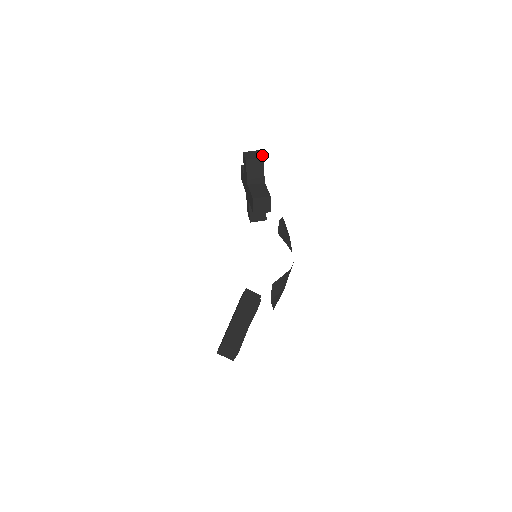
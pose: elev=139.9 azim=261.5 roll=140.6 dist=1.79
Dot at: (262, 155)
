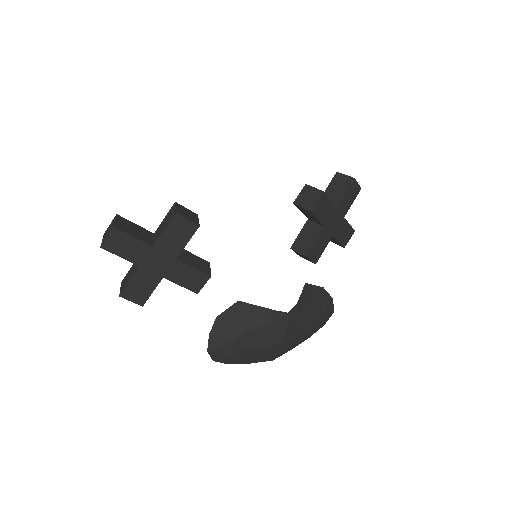
Dot at: occluded
